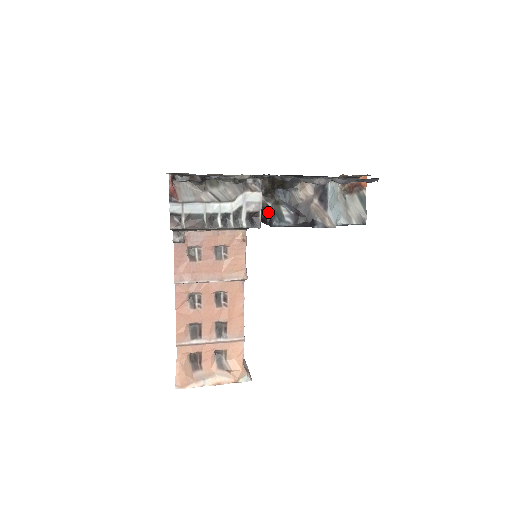
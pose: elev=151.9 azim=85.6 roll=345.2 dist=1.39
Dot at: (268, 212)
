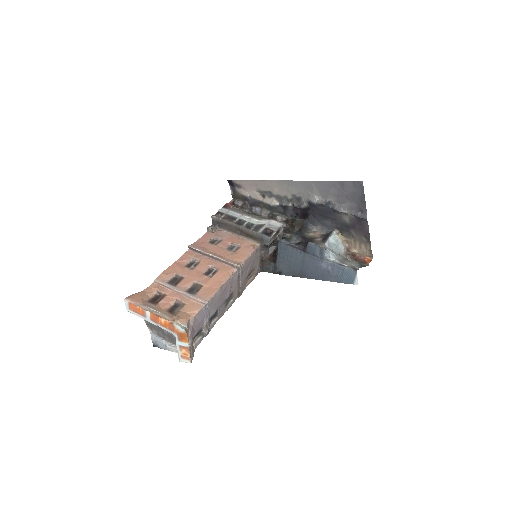
Dot at: occluded
